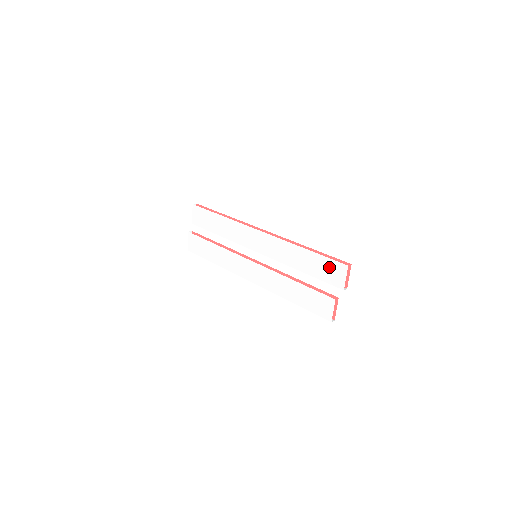
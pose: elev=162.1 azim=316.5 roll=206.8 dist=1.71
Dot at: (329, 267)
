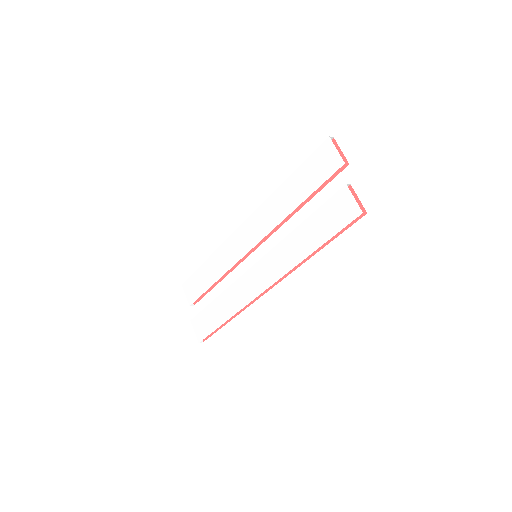
Dot at: (316, 163)
